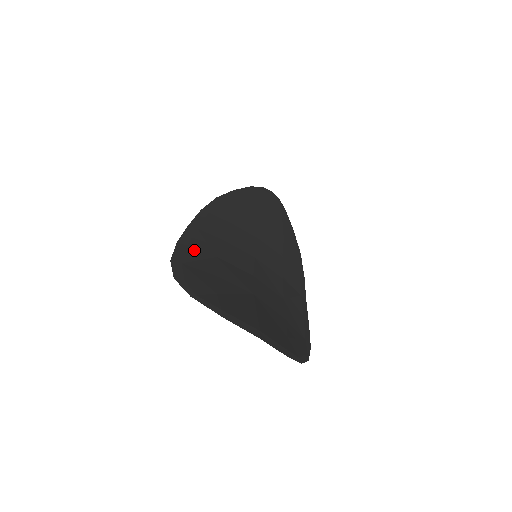
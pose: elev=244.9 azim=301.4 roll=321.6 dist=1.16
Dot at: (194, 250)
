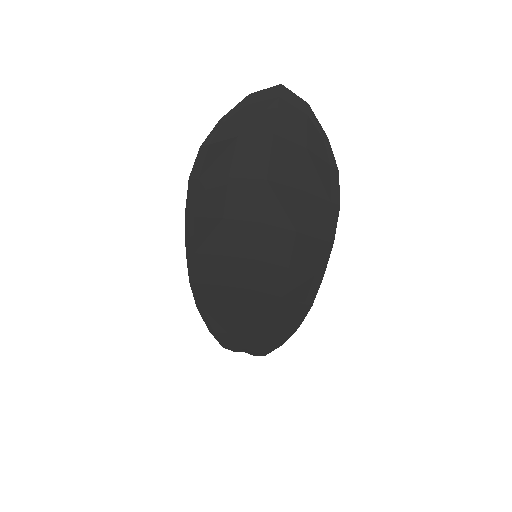
Dot at: (202, 211)
